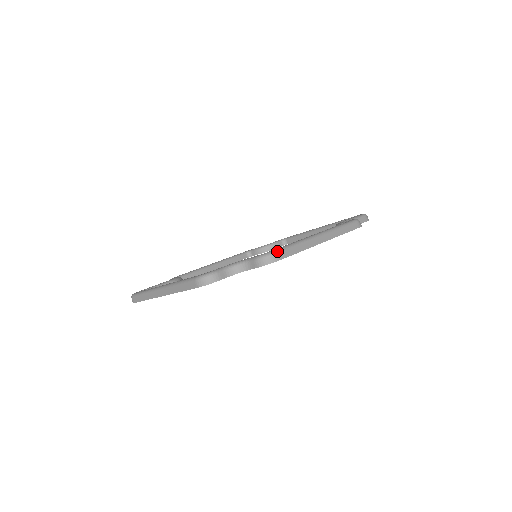
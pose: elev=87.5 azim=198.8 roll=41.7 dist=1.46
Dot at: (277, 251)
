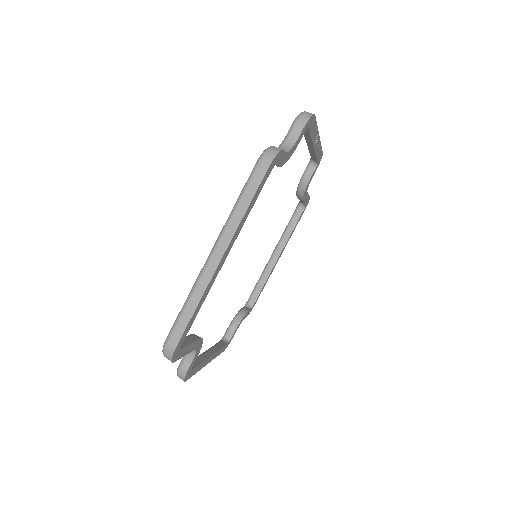
Dot at: occluded
